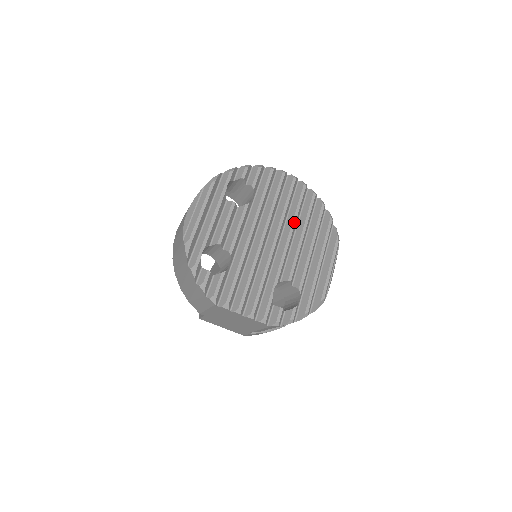
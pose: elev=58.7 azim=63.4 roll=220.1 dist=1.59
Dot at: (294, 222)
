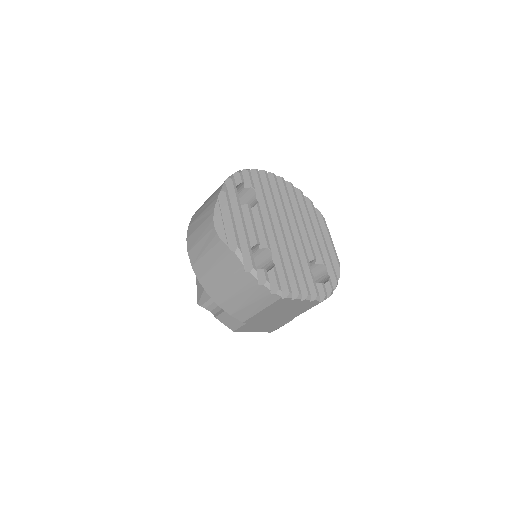
Dot at: (293, 210)
